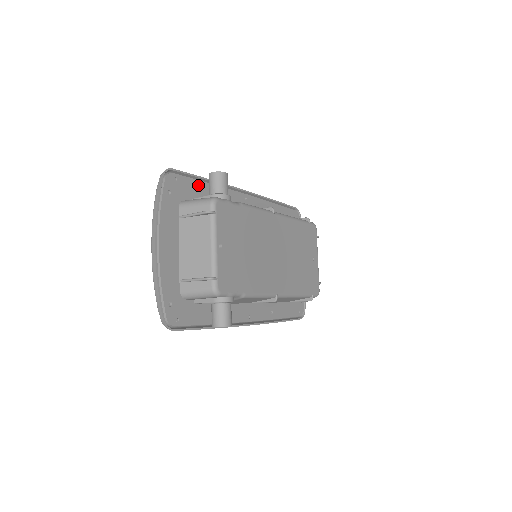
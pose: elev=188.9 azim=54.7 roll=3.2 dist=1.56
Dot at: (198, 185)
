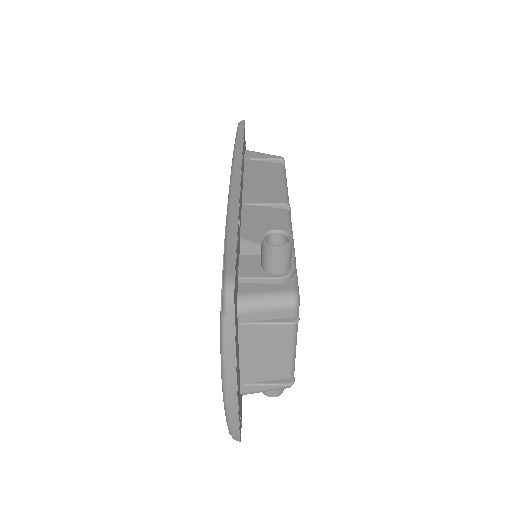
Dot at: (237, 249)
